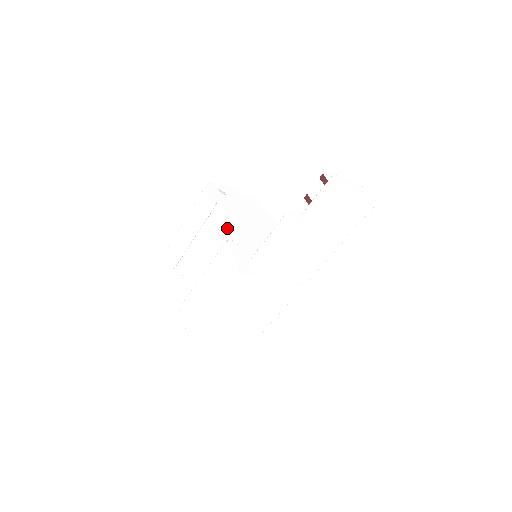
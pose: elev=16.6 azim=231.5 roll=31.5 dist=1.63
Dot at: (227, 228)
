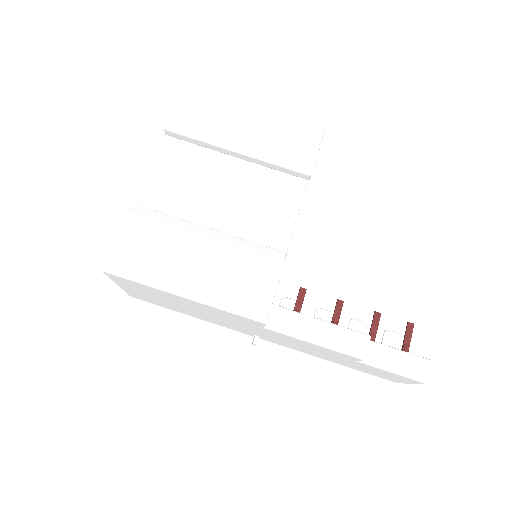
Dot at: (288, 221)
